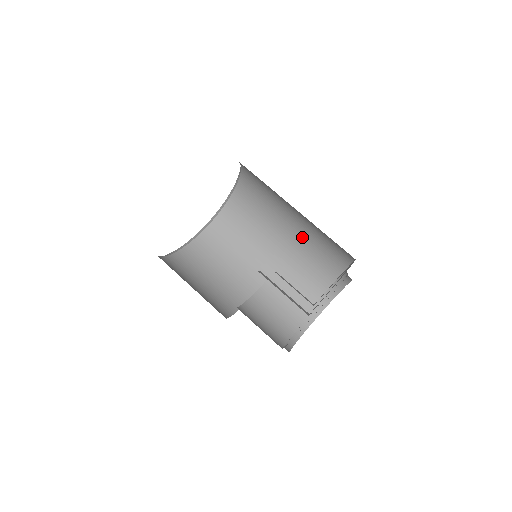
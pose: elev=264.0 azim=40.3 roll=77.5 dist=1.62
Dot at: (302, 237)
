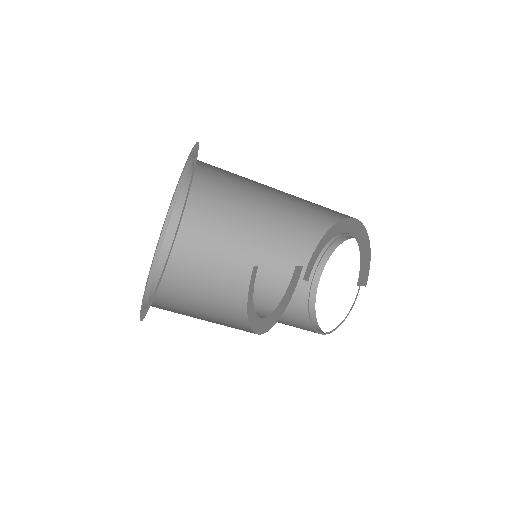
Dot at: (273, 219)
